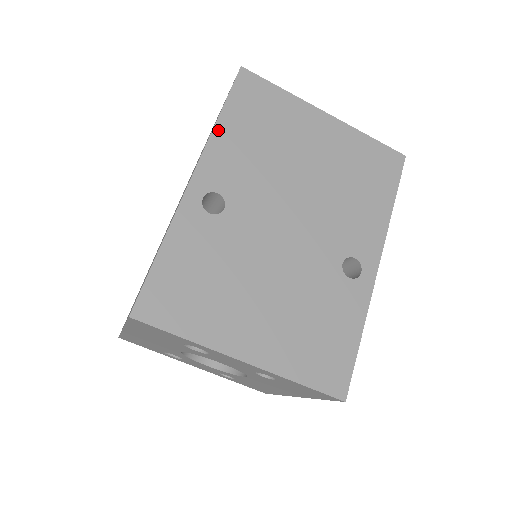
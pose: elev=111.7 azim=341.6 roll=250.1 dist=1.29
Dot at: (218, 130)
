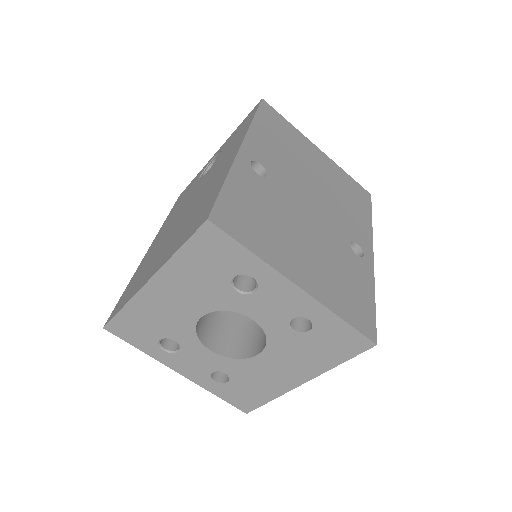
Dot at: (254, 126)
